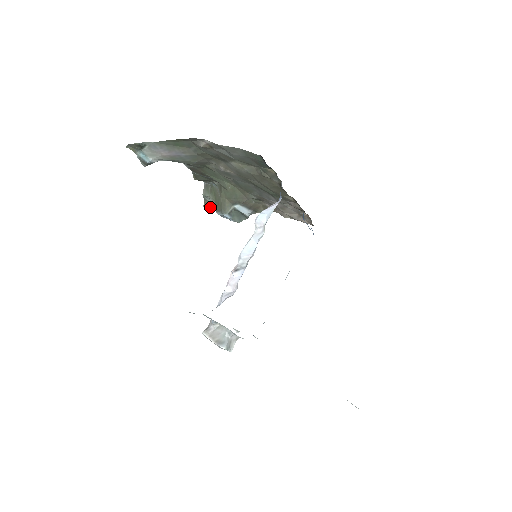
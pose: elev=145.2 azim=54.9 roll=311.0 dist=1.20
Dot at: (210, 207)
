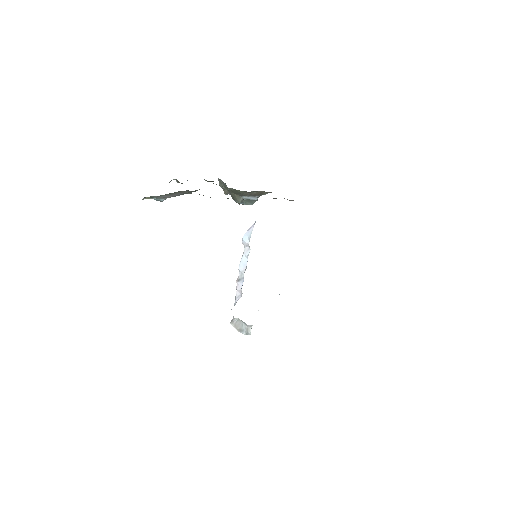
Dot at: (229, 193)
